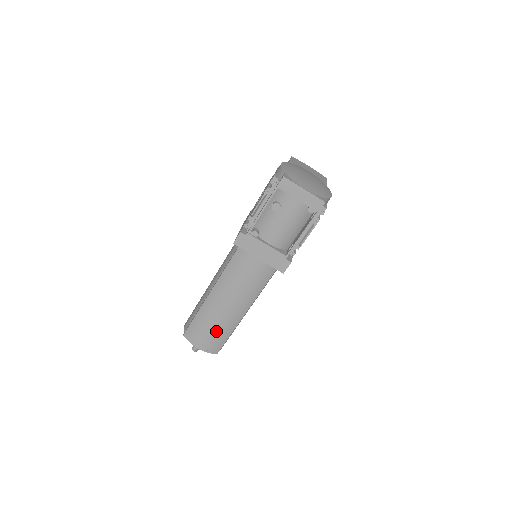
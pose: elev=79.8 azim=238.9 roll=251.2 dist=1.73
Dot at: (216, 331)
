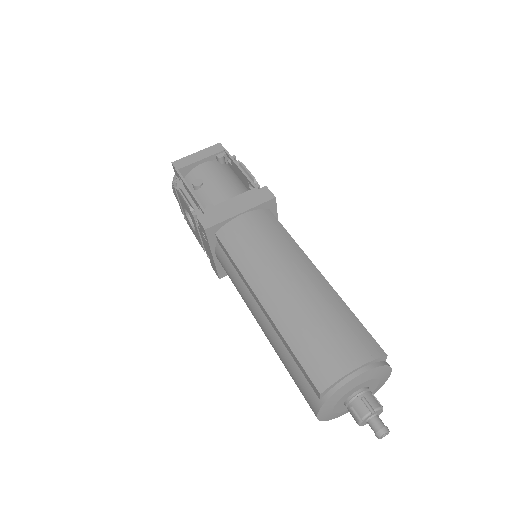
Dot at: (329, 319)
